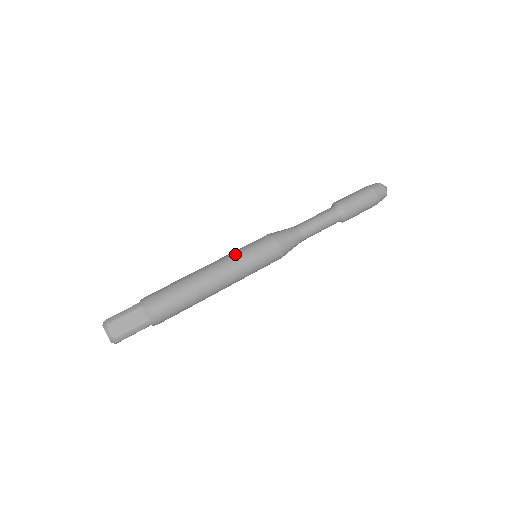
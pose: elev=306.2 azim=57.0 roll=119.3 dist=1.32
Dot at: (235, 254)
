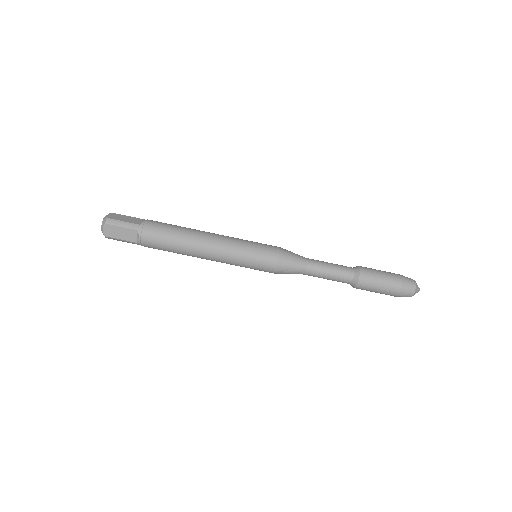
Dot at: (237, 247)
